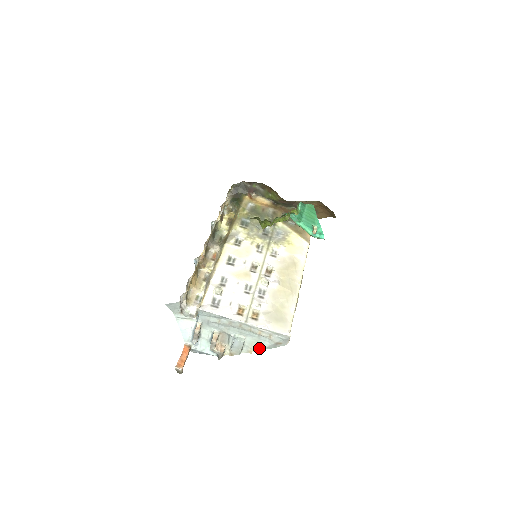
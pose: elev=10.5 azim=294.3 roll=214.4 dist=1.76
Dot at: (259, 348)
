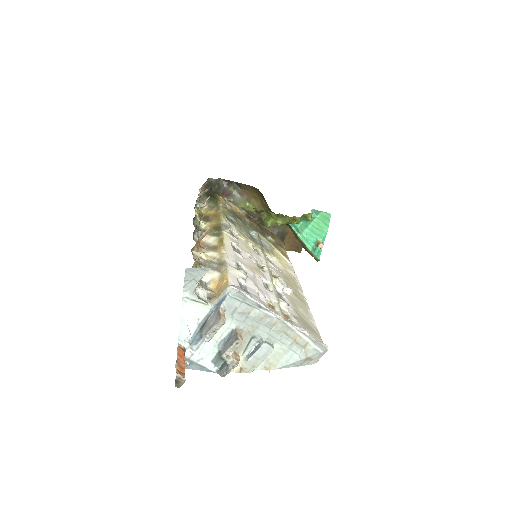
Dot at: (282, 364)
